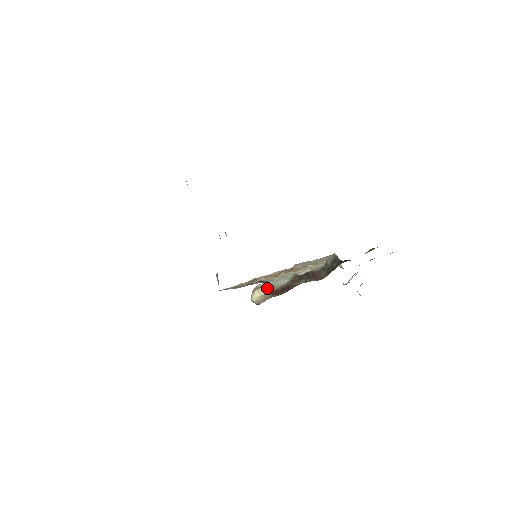
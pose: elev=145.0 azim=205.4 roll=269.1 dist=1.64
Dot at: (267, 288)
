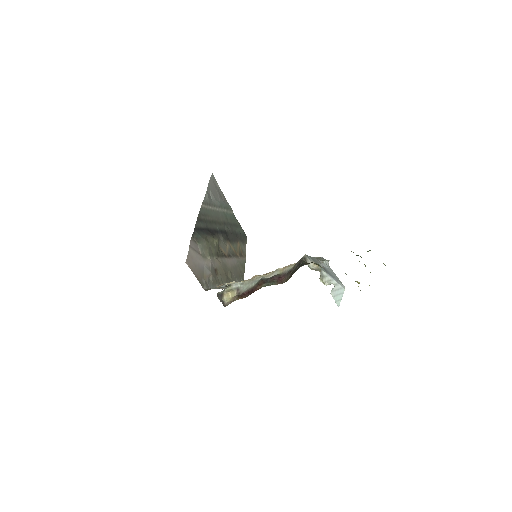
Dot at: (235, 291)
